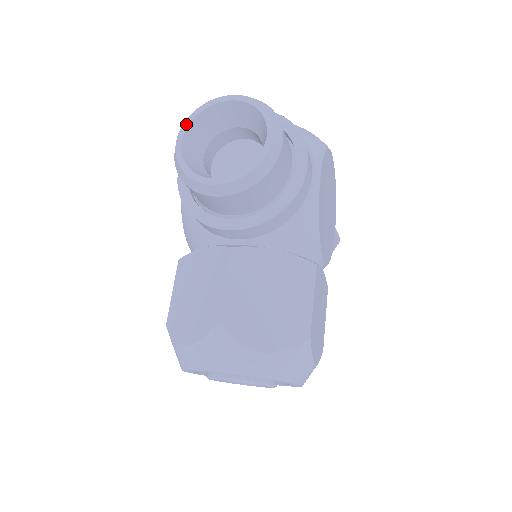
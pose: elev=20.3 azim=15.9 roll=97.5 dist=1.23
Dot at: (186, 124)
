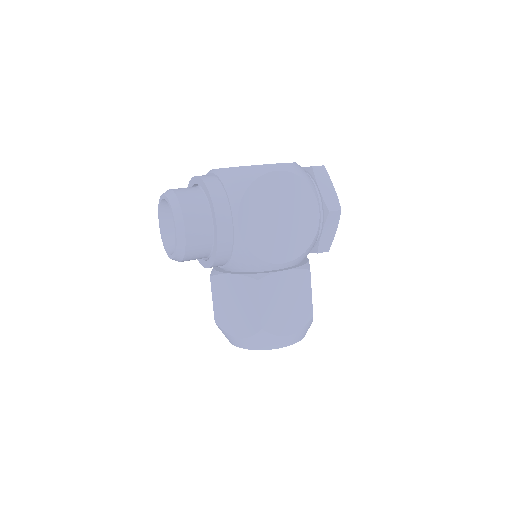
Dot at: (159, 214)
